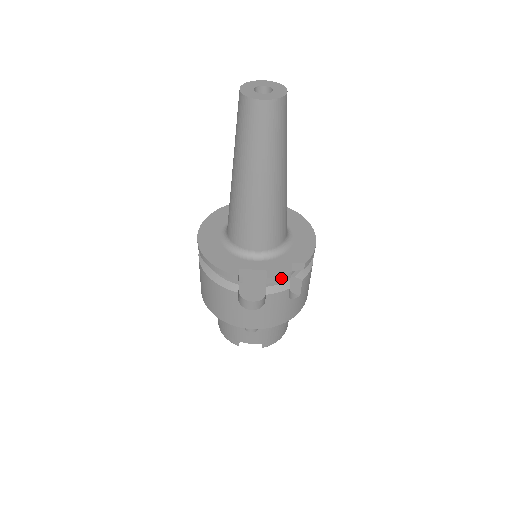
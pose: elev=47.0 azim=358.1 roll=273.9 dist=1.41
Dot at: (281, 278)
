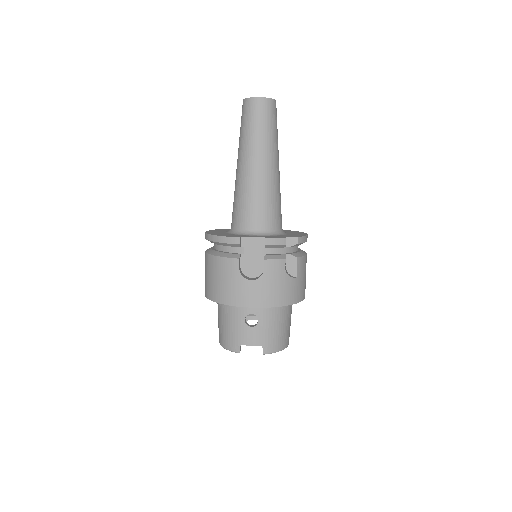
Dot at: (277, 242)
